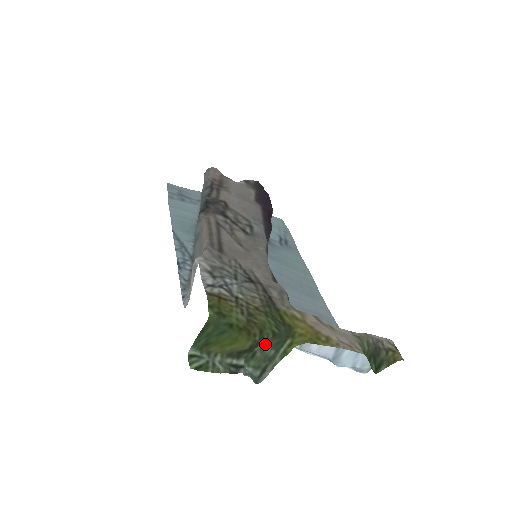
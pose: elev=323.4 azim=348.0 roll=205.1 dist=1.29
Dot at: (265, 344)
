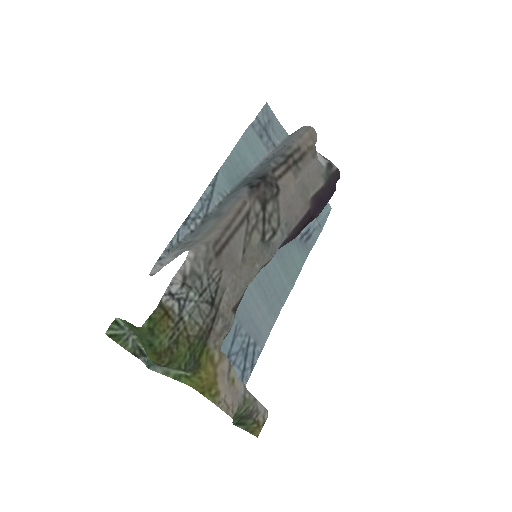
Dot at: occluded
